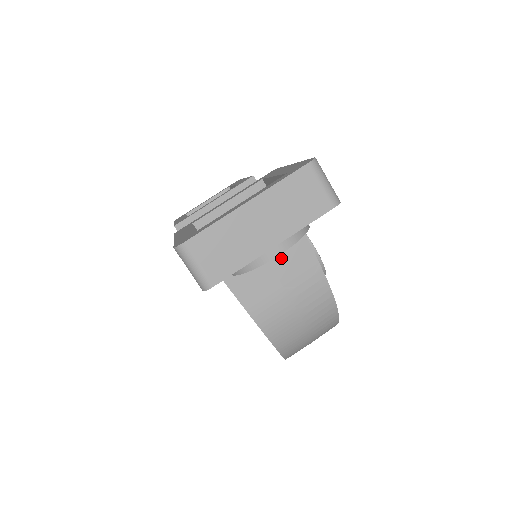
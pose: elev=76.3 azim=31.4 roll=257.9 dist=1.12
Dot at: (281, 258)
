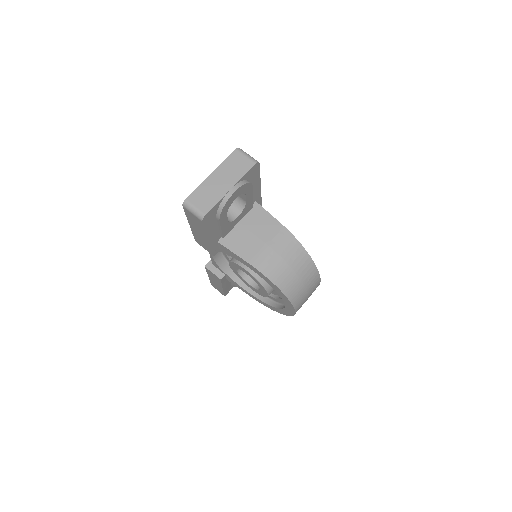
Dot at: (257, 227)
